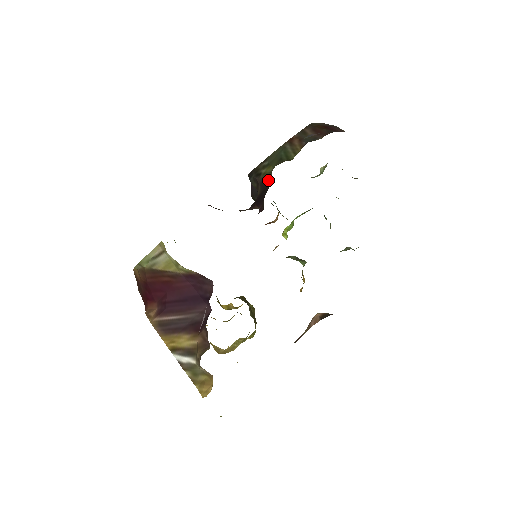
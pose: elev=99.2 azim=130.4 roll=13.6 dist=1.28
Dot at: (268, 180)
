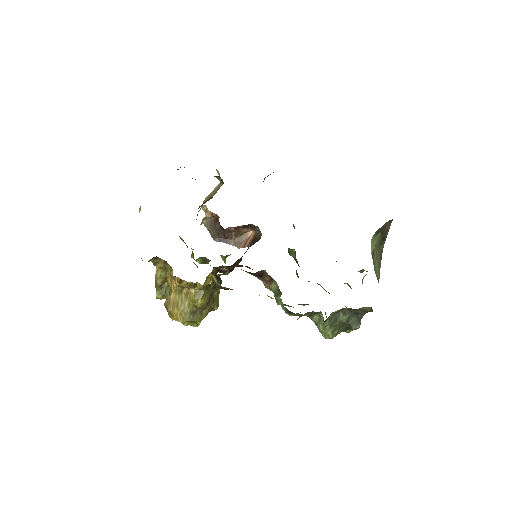
Dot at: occluded
